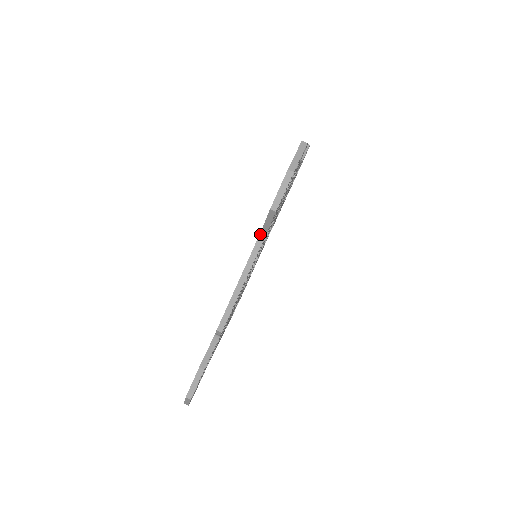
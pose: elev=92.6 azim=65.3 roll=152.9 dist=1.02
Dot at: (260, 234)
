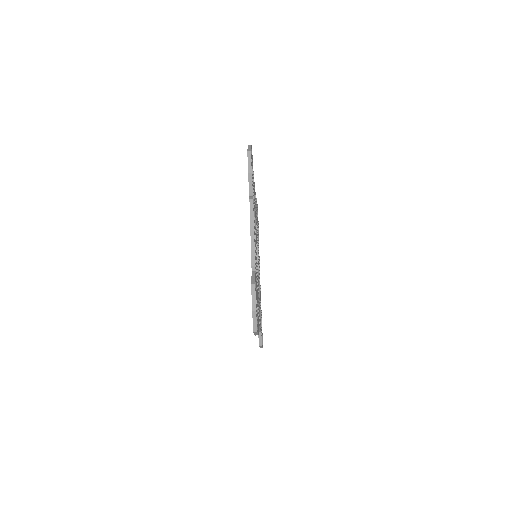
Dot at: occluded
